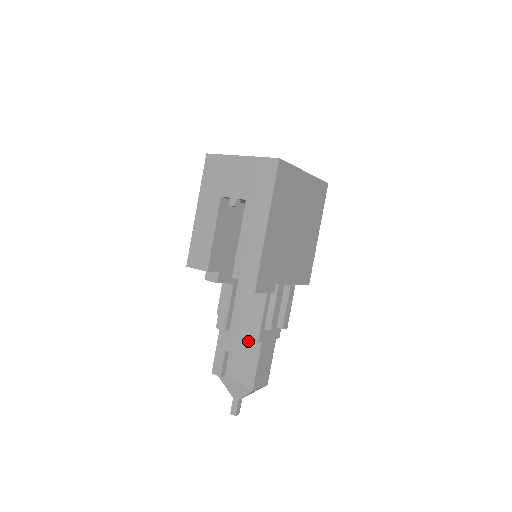
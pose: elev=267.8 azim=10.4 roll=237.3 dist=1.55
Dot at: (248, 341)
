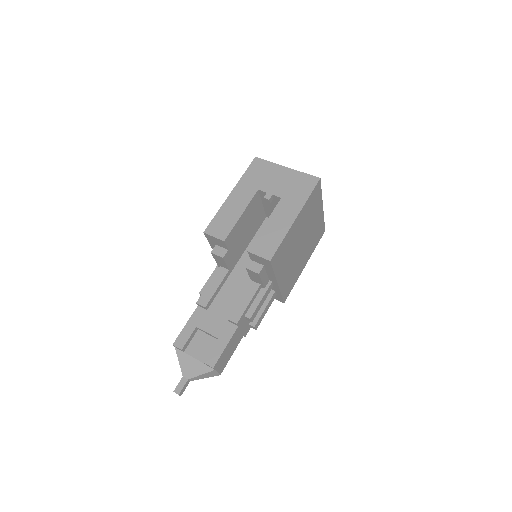
Dot at: (224, 323)
